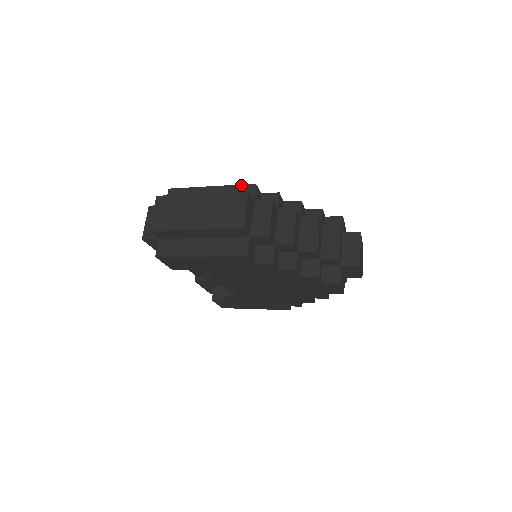
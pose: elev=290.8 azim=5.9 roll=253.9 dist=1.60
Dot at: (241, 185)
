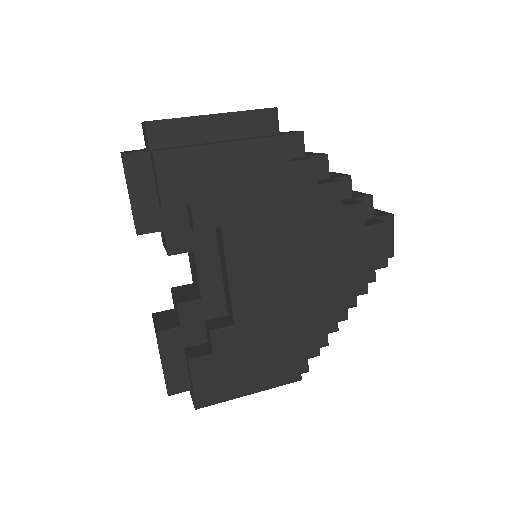
Dot at: occluded
